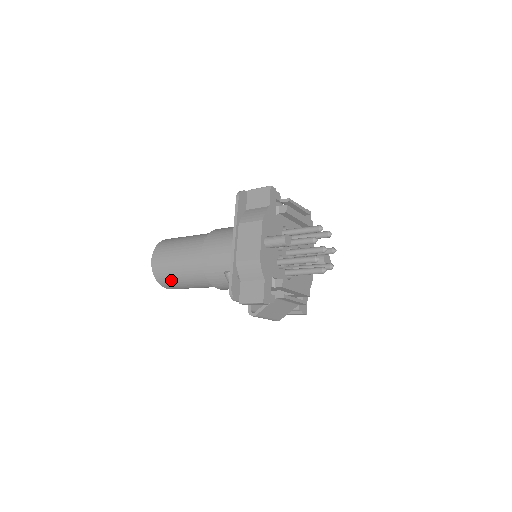
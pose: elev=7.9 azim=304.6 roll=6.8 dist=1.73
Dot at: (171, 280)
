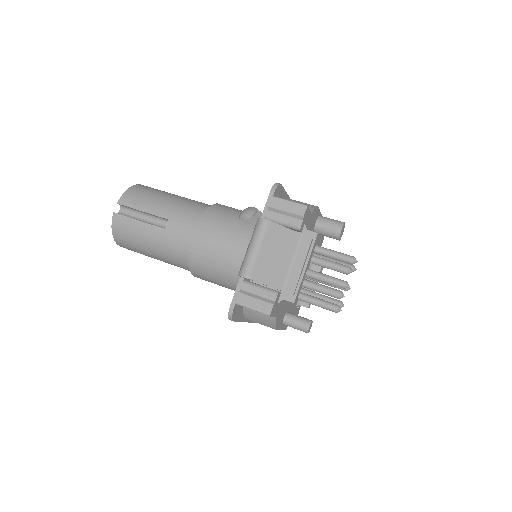
Dot at: occluded
